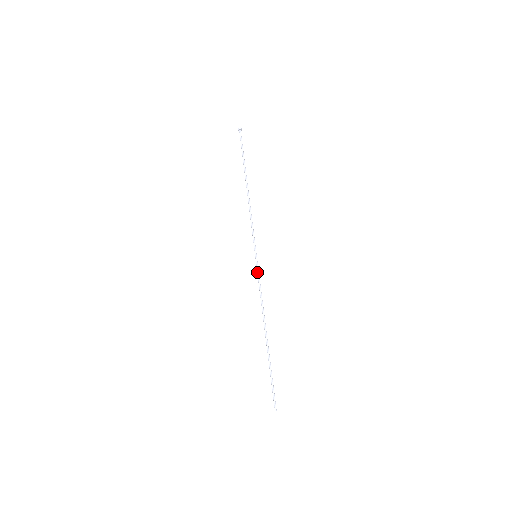
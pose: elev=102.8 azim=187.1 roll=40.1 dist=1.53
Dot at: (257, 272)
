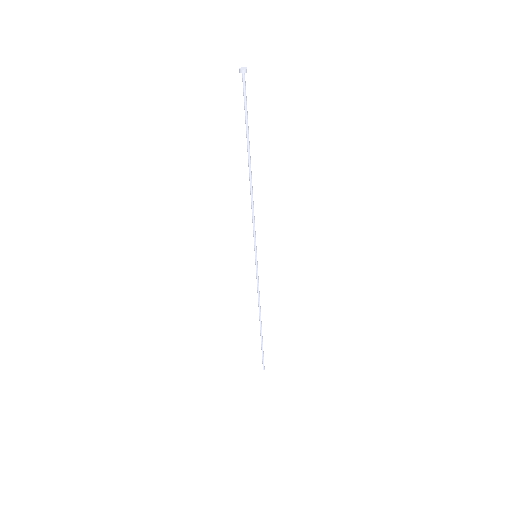
Dot at: (256, 273)
